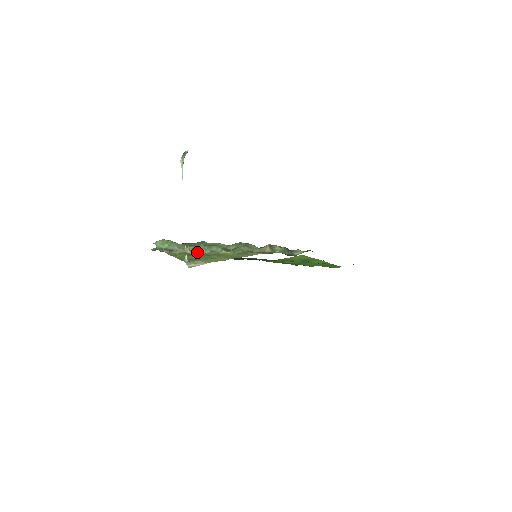
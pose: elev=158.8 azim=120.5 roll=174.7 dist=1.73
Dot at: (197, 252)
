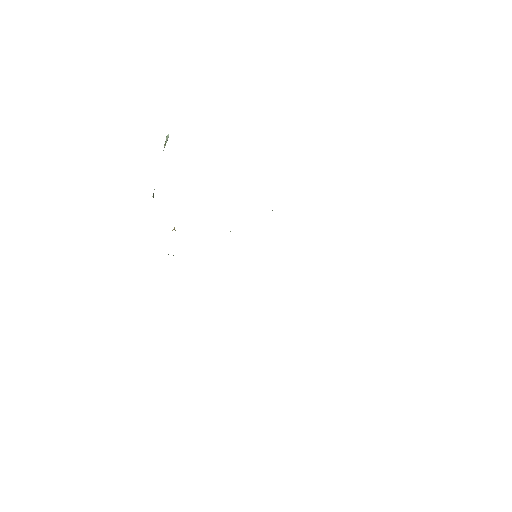
Dot at: occluded
